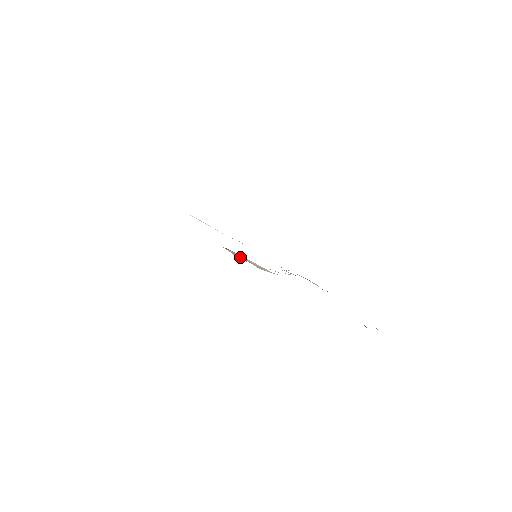
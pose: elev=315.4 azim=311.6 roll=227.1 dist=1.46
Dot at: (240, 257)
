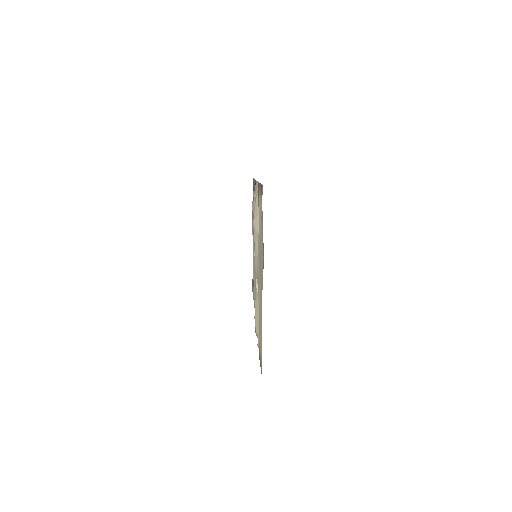
Dot at: (256, 192)
